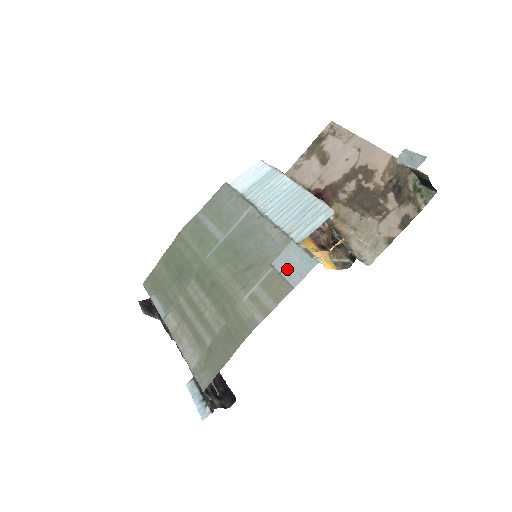
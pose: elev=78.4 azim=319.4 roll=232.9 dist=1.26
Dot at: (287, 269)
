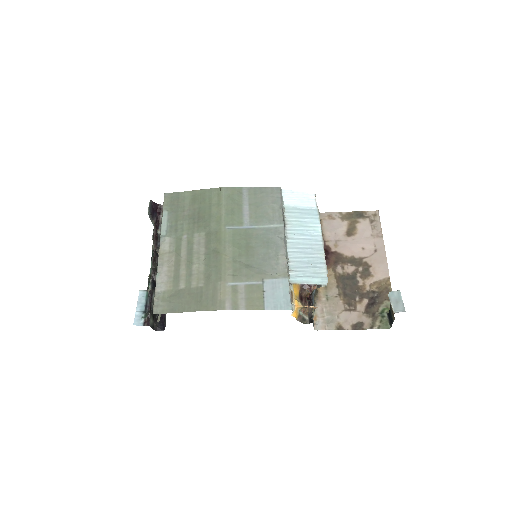
Dot at: (270, 293)
